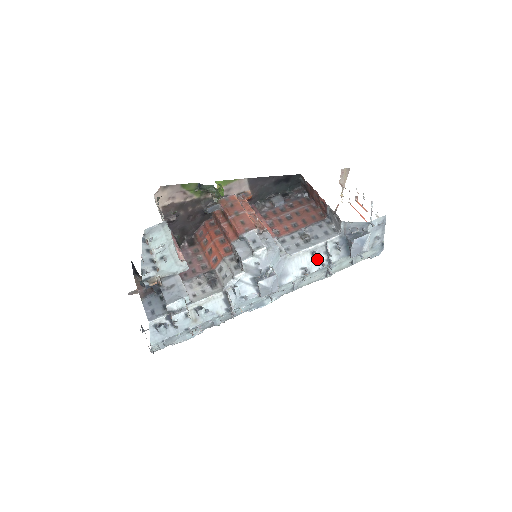
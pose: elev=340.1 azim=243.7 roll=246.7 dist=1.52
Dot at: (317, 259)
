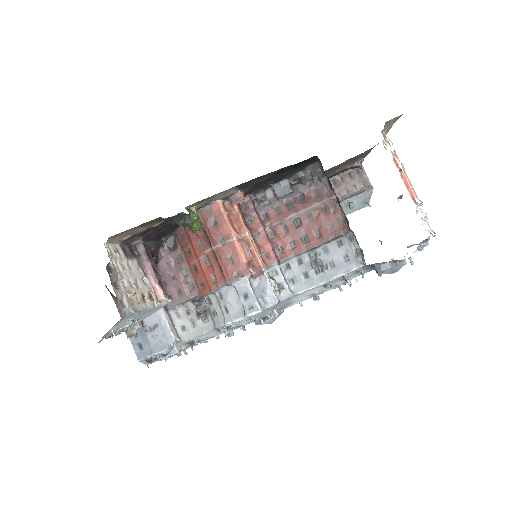
Dot at: (331, 285)
